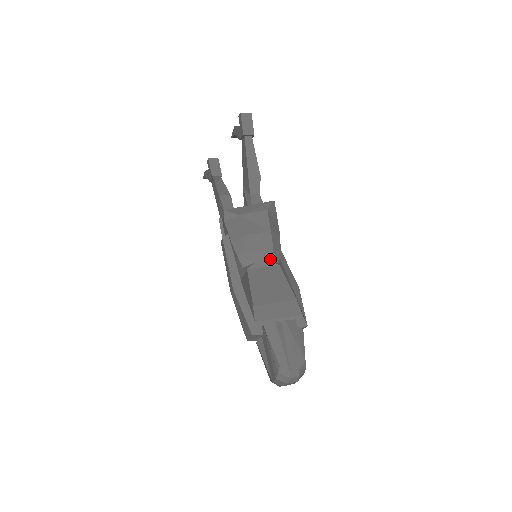
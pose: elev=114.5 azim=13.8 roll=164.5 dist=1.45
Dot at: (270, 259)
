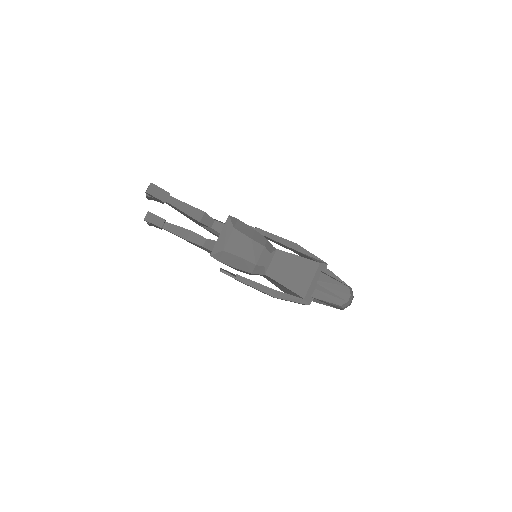
Dot at: (269, 253)
